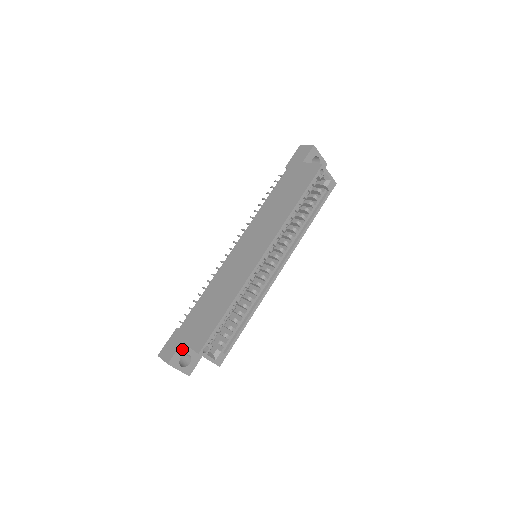
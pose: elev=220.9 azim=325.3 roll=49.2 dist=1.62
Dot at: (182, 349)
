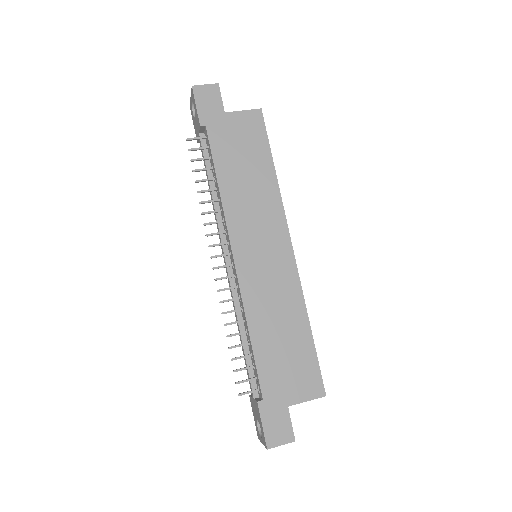
Dot at: (288, 413)
